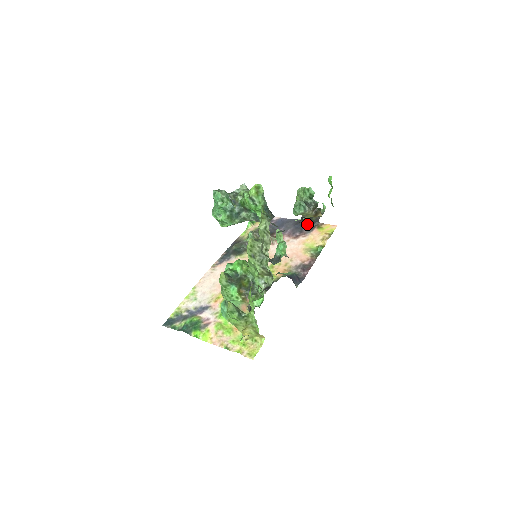
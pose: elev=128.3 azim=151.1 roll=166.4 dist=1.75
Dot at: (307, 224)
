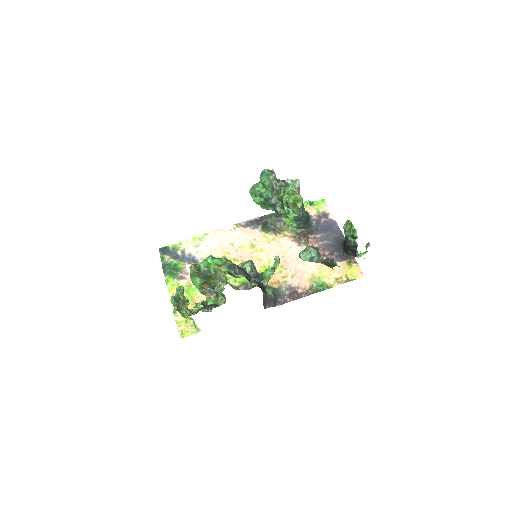
Dot at: (344, 250)
